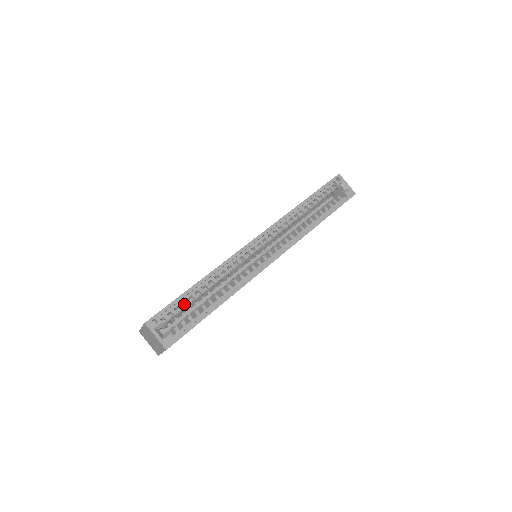
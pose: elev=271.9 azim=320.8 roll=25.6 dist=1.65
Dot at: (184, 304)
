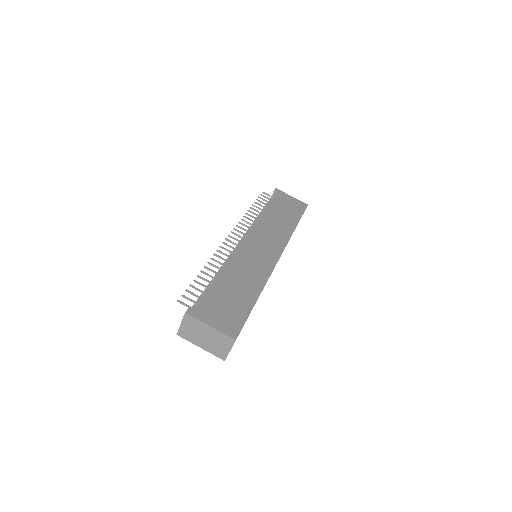
Dot at: occluded
